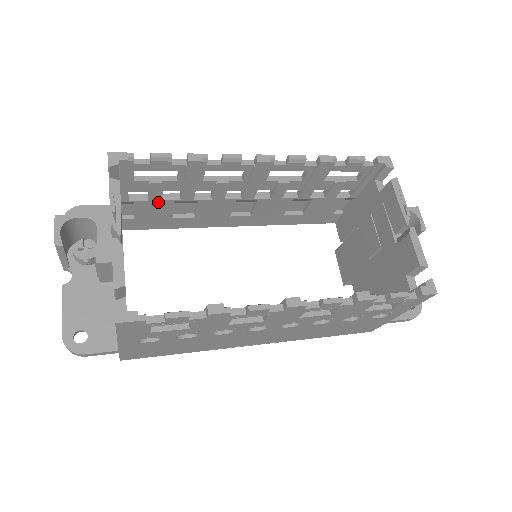
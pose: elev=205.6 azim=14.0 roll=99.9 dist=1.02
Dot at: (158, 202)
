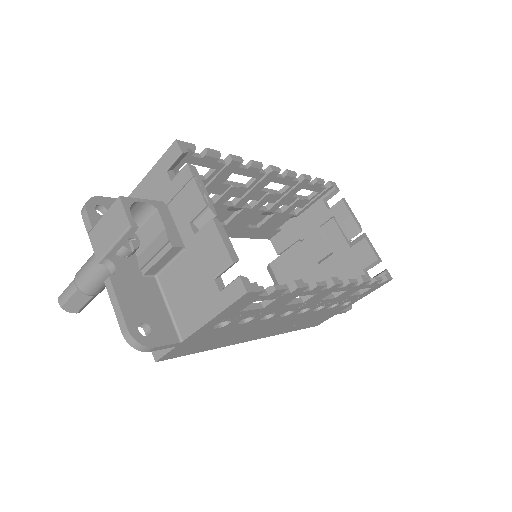
Dot at: occluded
